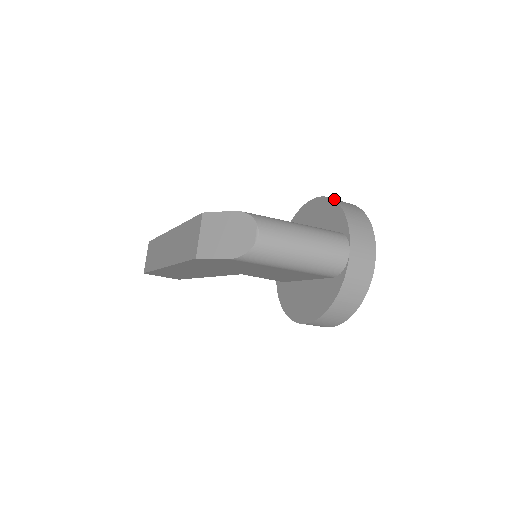
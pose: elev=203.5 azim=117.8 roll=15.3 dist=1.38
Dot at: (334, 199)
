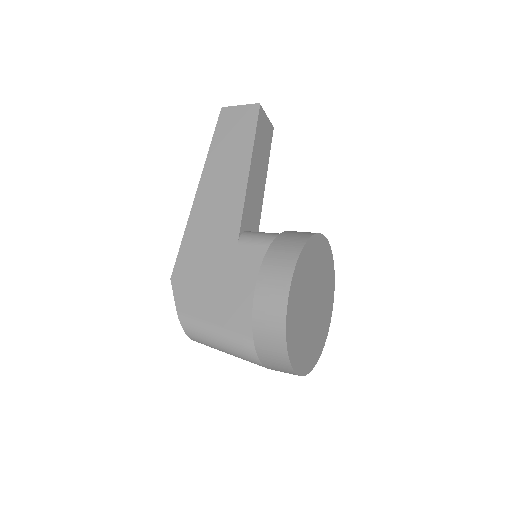
Dot at: (254, 318)
